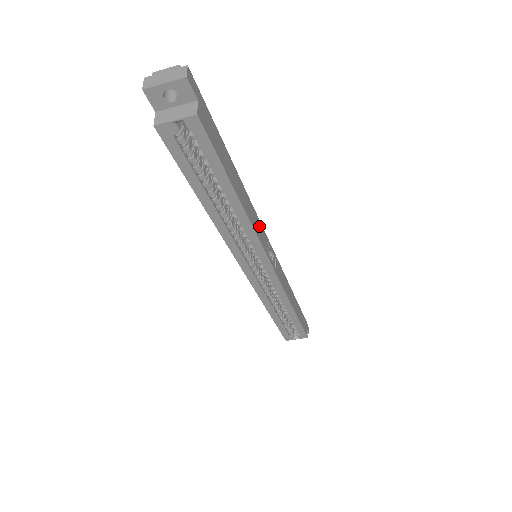
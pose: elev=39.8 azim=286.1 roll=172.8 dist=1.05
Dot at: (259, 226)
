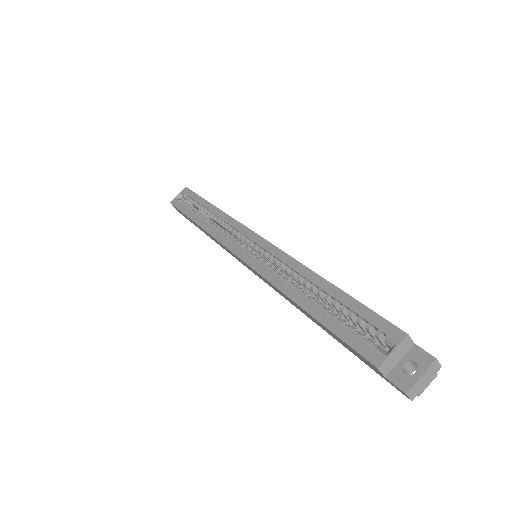
Dot at: occluded
